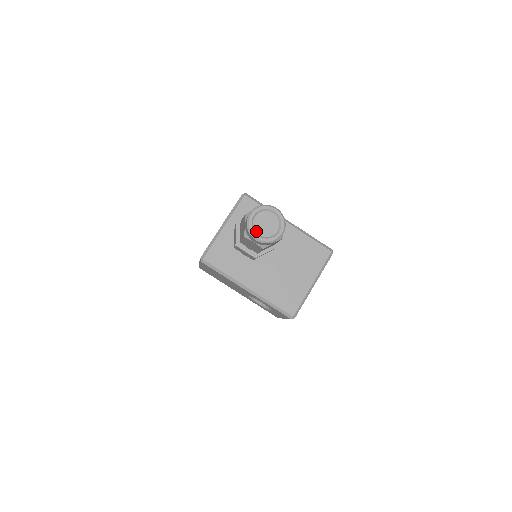
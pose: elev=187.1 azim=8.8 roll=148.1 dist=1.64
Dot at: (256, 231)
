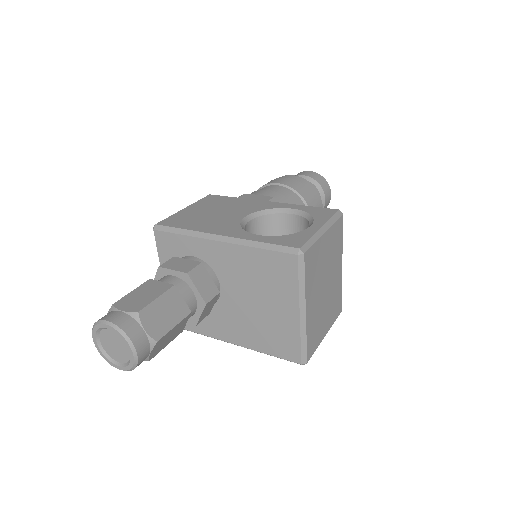
Dot at: (113, 358)
